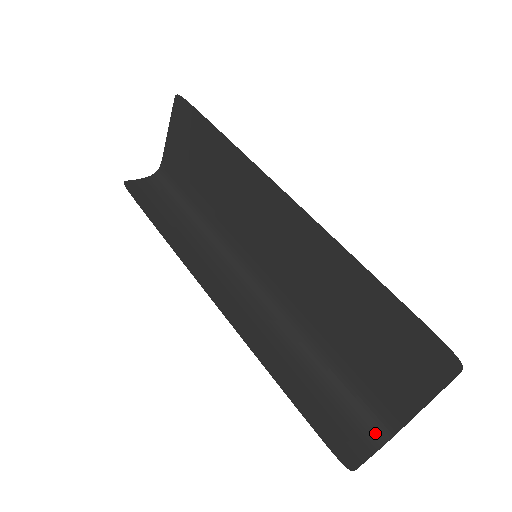
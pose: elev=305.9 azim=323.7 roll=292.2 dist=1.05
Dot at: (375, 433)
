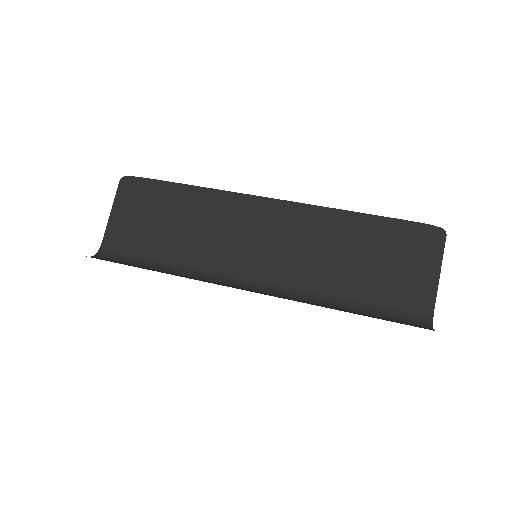
Dot at: (422, 324)
